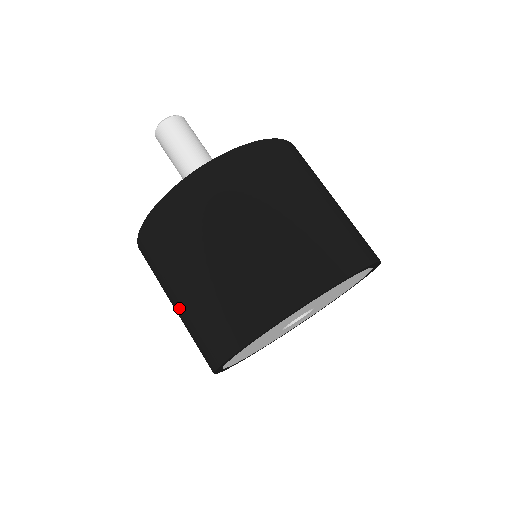
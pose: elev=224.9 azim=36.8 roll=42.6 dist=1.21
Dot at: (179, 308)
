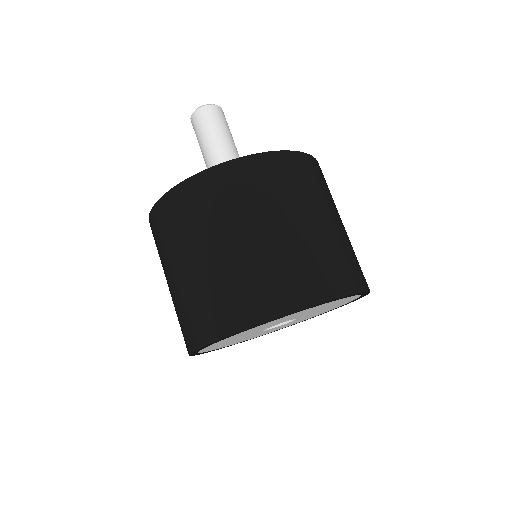
Dot at: occluded
